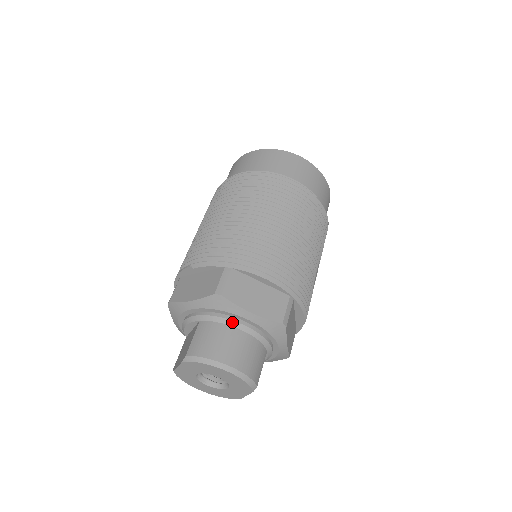
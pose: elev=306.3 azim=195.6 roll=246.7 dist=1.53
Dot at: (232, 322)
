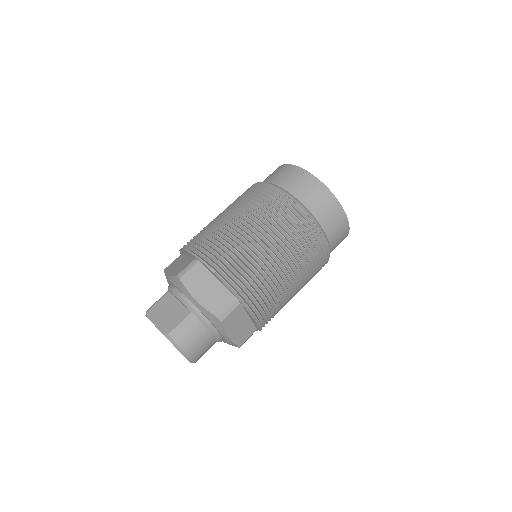
Dot at: (212, 331)
